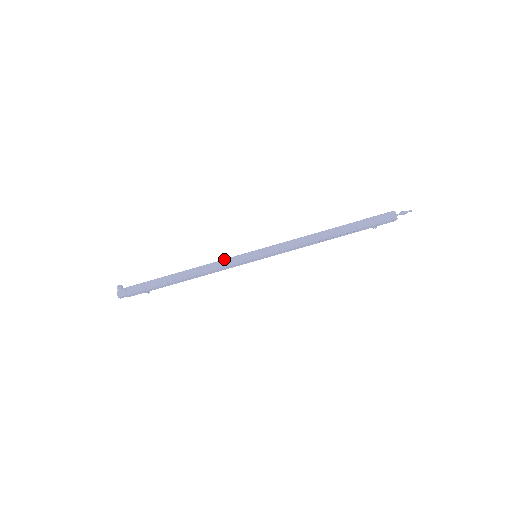
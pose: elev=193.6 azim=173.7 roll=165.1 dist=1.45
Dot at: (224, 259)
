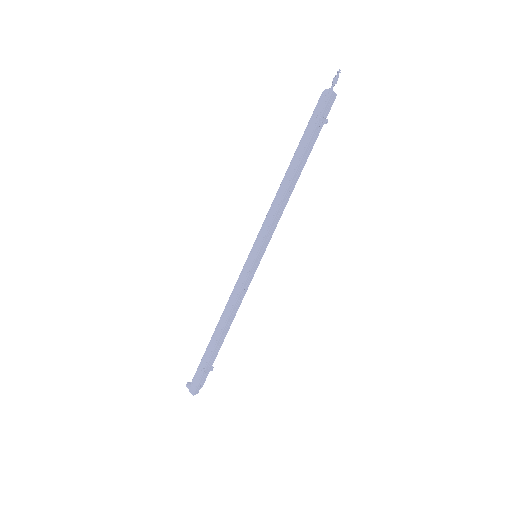
Dot at: occluded
